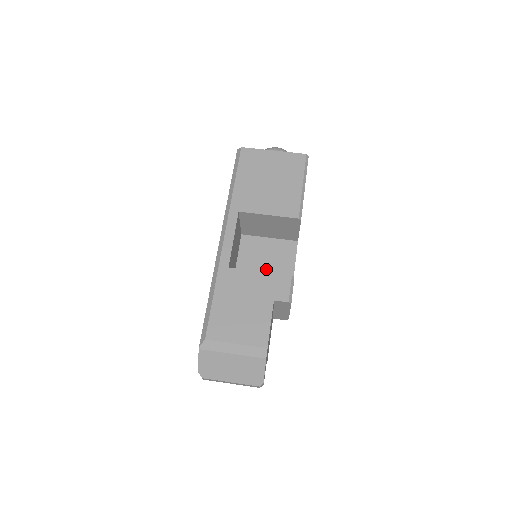
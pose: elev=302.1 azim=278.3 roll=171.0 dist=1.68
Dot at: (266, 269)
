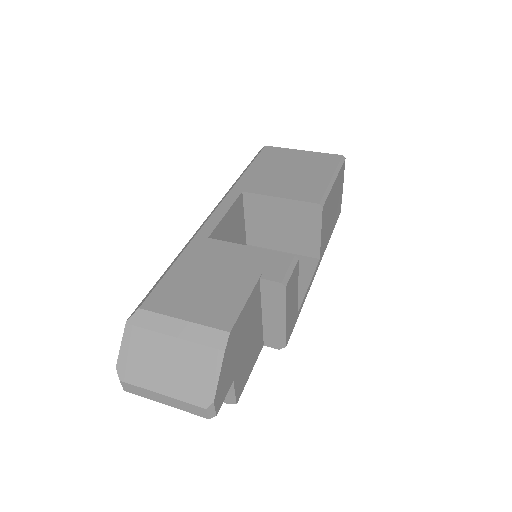
Dot at: occluded
